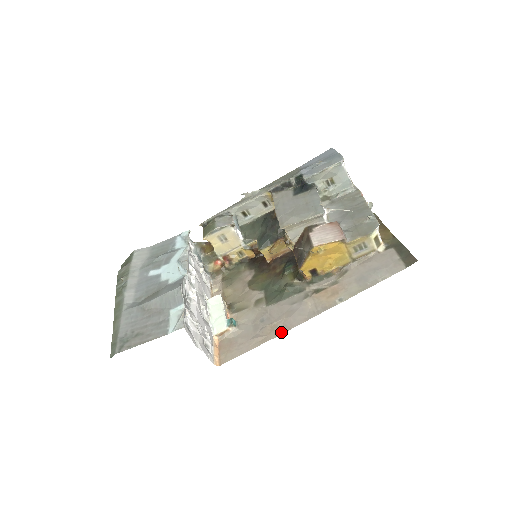
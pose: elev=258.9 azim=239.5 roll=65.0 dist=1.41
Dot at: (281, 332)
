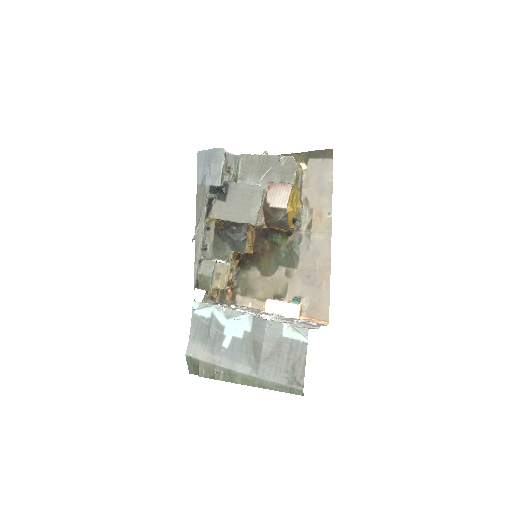
Dot at: (329, 266)
